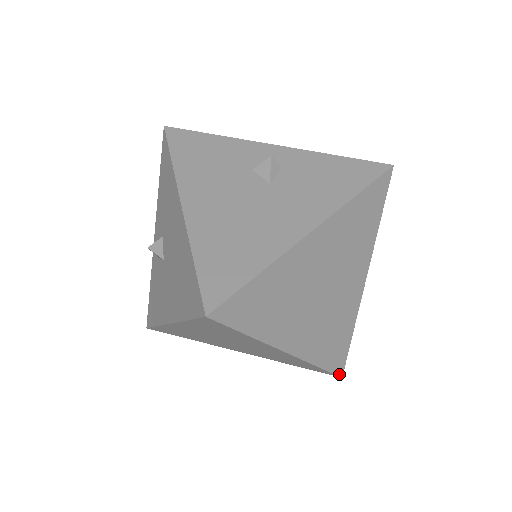
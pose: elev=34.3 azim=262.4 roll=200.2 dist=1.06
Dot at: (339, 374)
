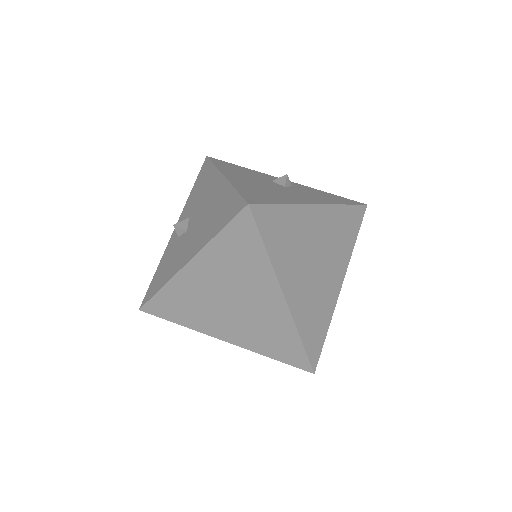
Dot at: (313, 367)
